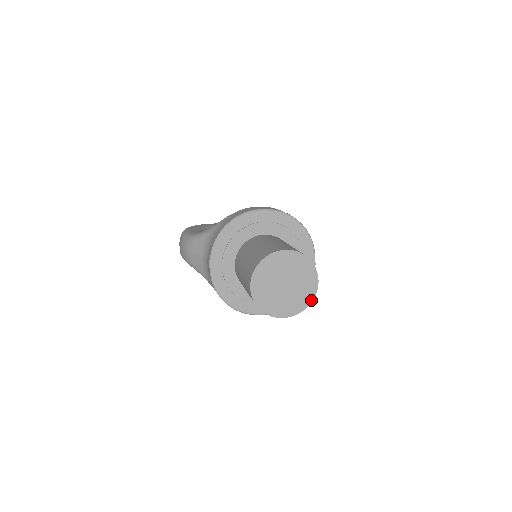
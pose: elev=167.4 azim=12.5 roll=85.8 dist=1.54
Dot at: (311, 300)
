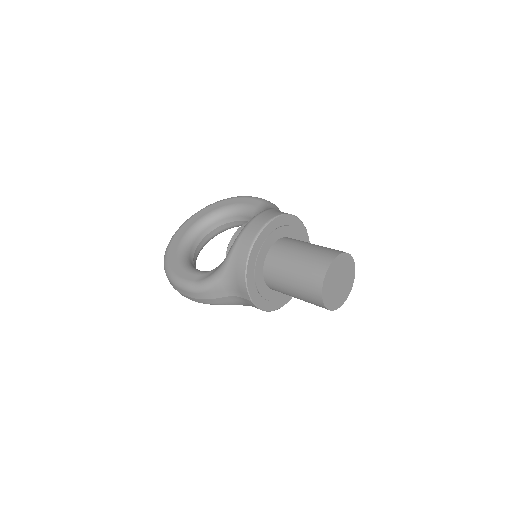
Dot at: (354, 272)
